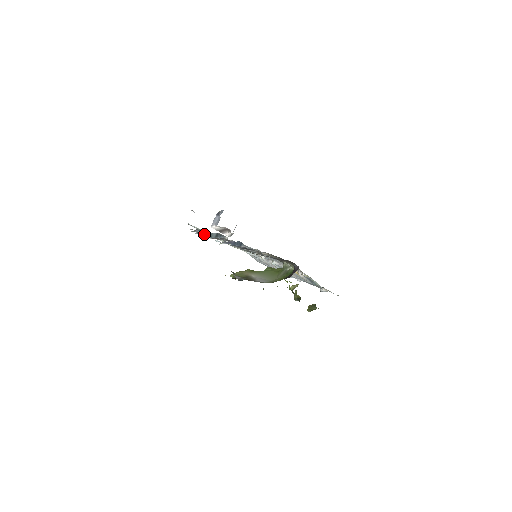
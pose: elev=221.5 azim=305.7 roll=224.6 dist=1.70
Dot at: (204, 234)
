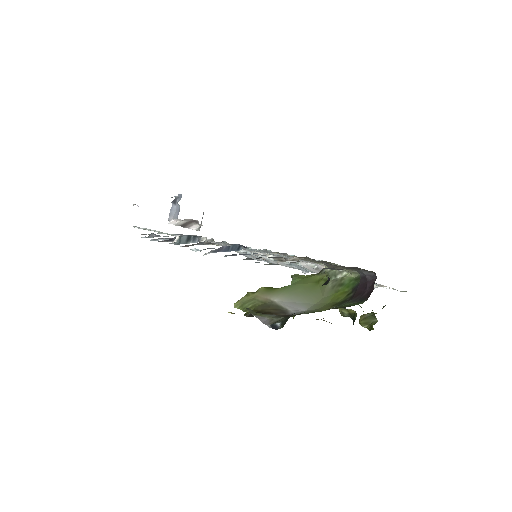
Dot at: (166, 240)
